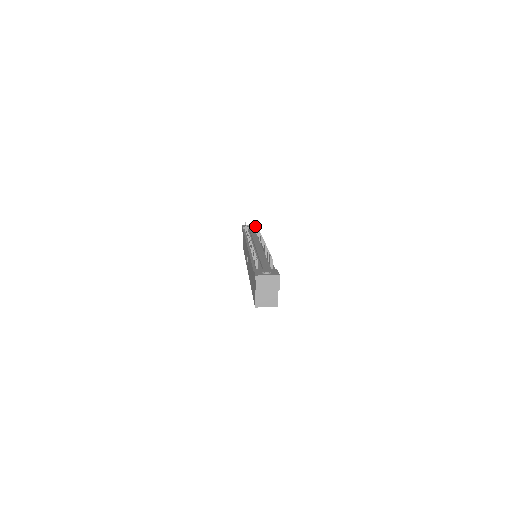
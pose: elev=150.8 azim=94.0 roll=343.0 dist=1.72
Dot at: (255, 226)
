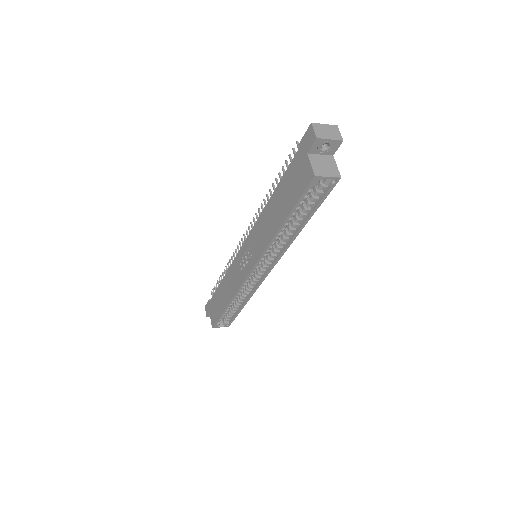
Dot at: occluded
